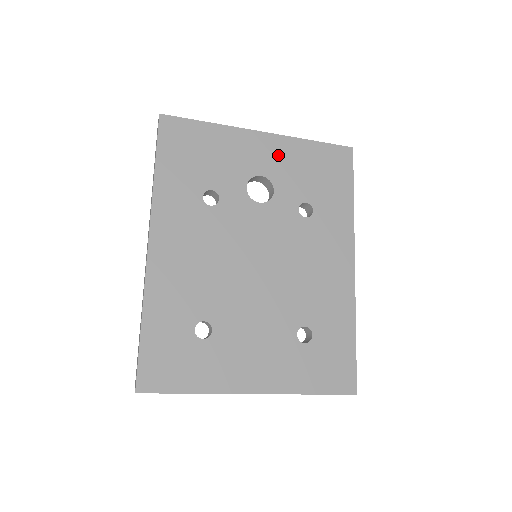
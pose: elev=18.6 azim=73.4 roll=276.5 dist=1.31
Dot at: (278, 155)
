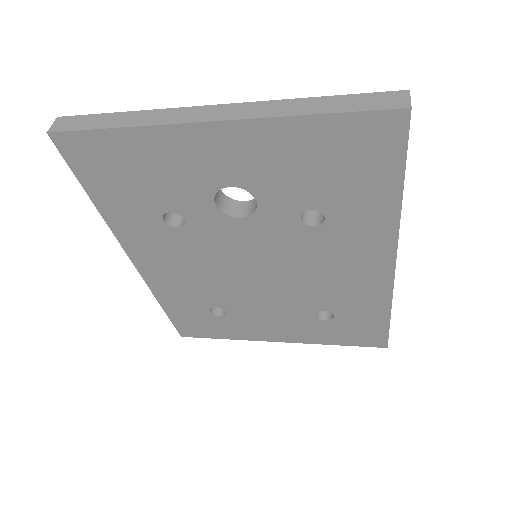
Dot at: (250, 153)
